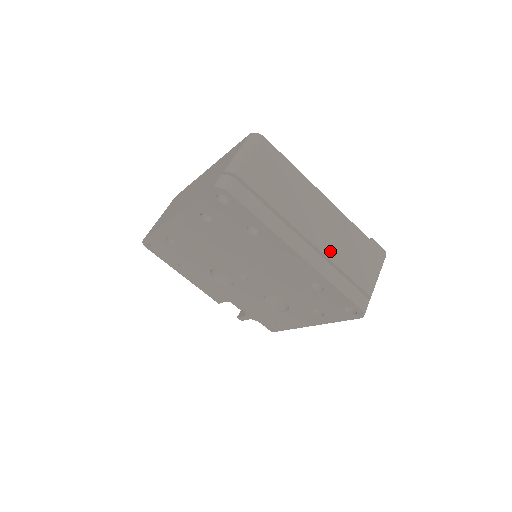
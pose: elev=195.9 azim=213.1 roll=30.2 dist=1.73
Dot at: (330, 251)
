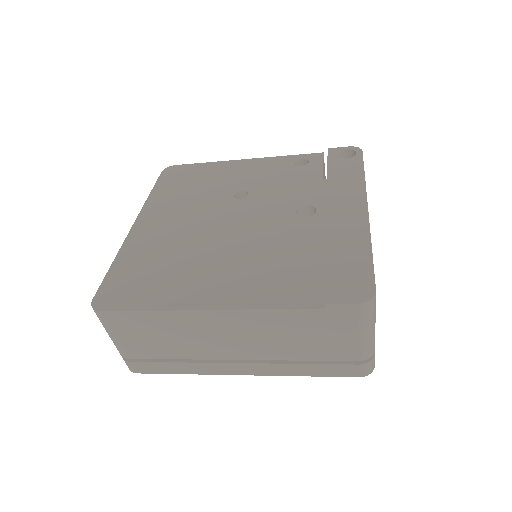
Dot at: (273, 354)
